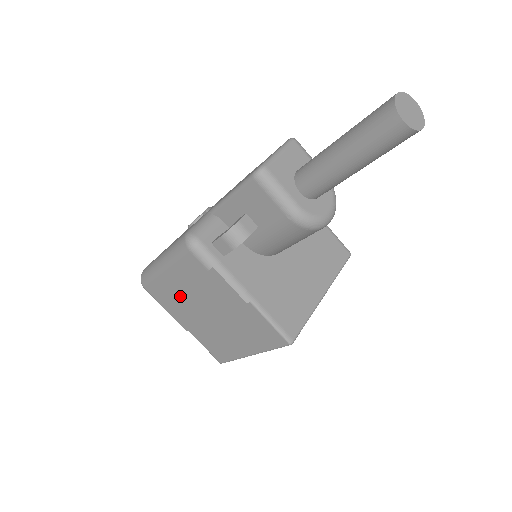
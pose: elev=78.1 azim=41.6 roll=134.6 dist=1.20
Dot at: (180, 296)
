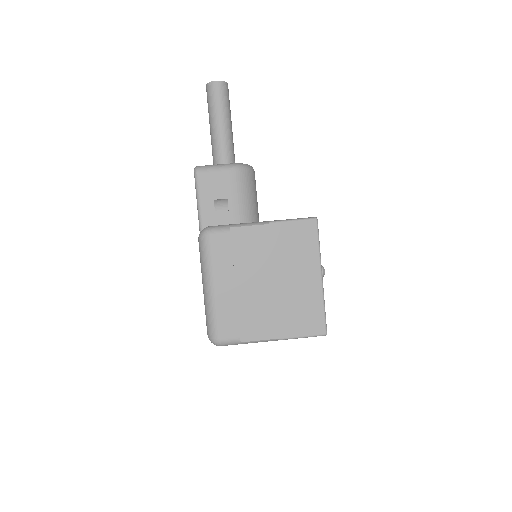
Dot at: (242, 300)
